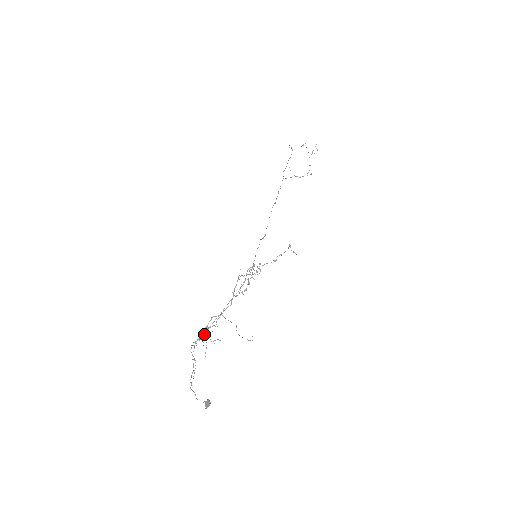
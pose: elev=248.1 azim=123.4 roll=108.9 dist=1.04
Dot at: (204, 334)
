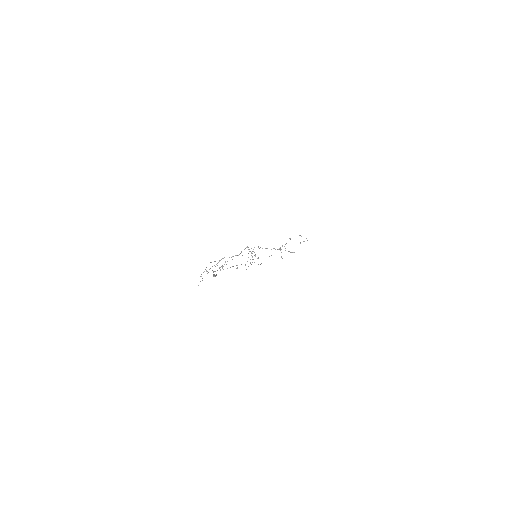
Dot at: (215, 266)
